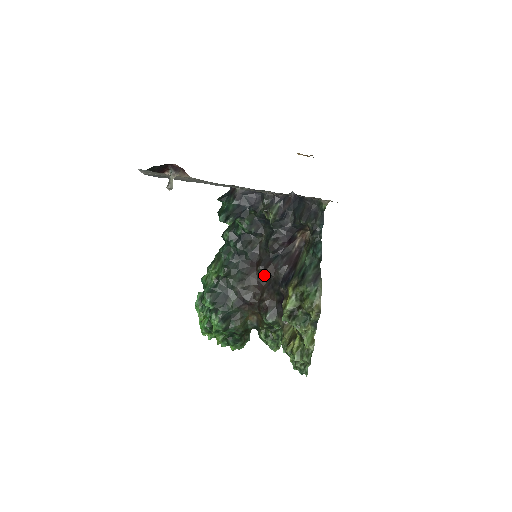
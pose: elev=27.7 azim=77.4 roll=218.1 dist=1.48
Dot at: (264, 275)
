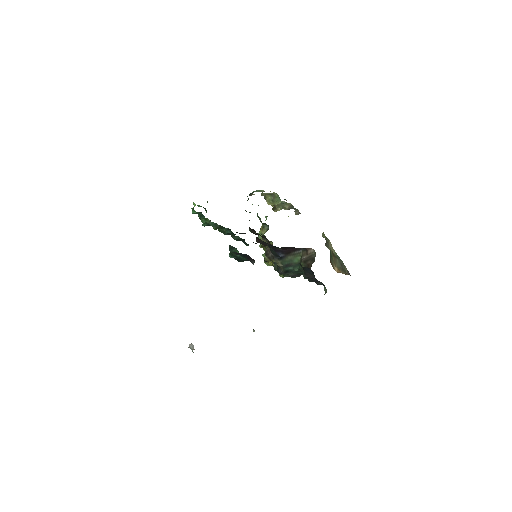
Dot at: occluded
